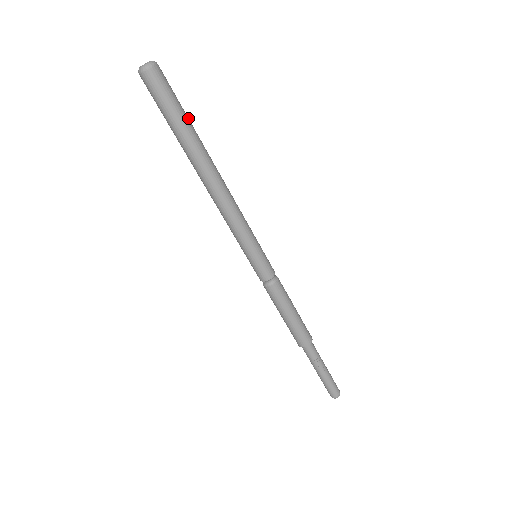
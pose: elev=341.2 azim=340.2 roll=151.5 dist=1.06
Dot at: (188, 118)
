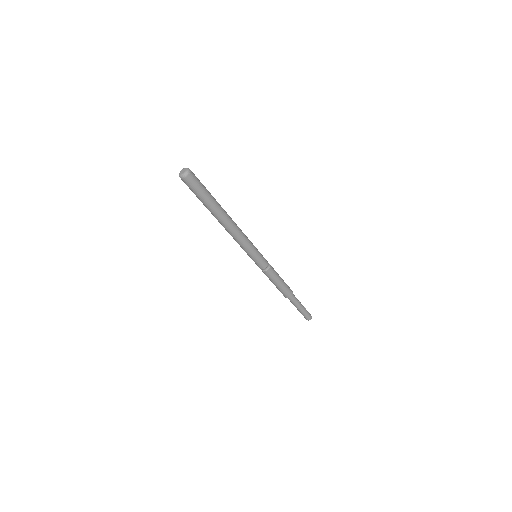
Dot at: occluded
